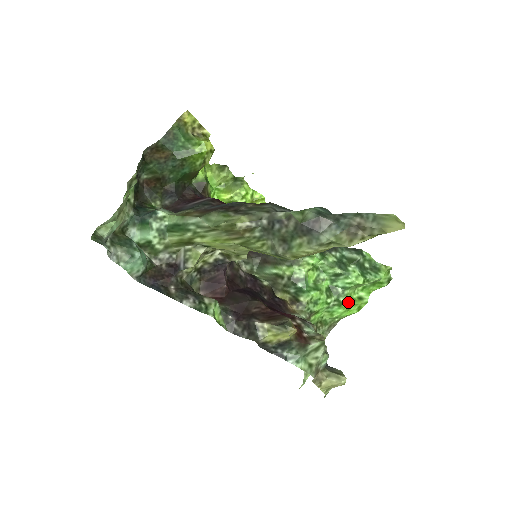
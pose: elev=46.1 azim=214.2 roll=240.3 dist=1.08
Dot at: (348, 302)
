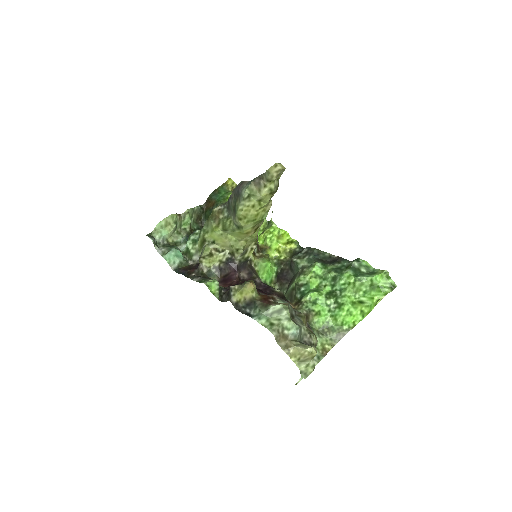
Dot at: (345, 303)
